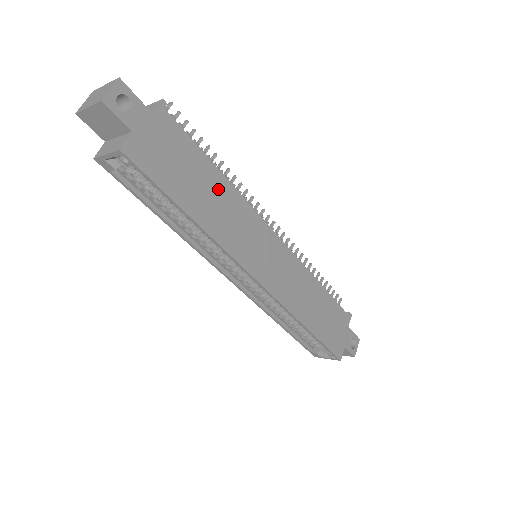
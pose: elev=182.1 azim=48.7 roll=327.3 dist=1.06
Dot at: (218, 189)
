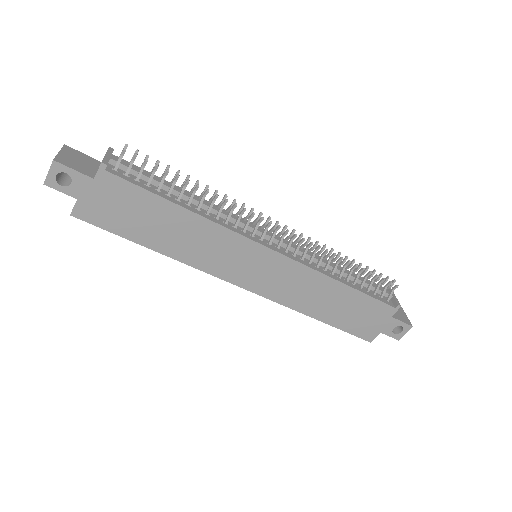
Dot at: (181, 222)
